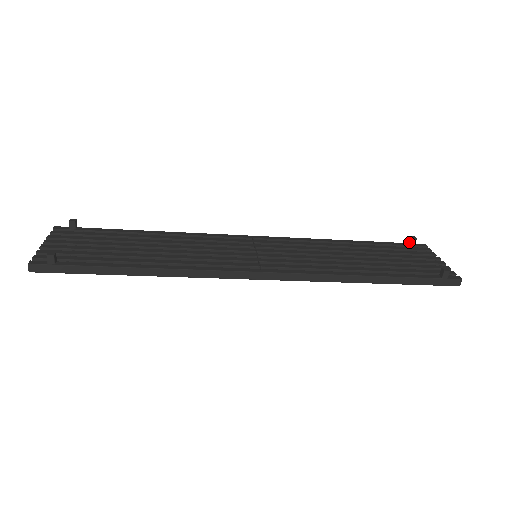
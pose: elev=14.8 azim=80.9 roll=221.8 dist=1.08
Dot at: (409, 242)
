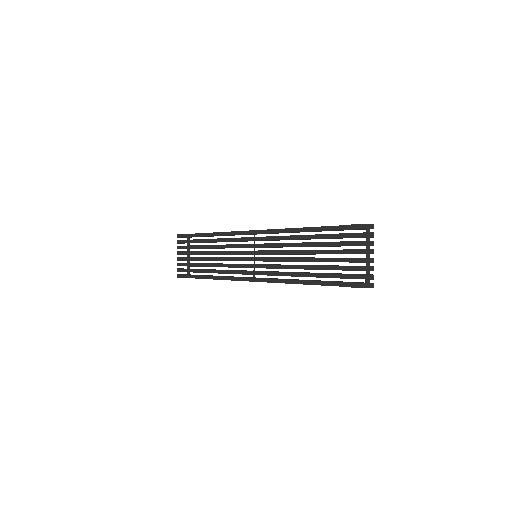
Dot at: (353, 227)
